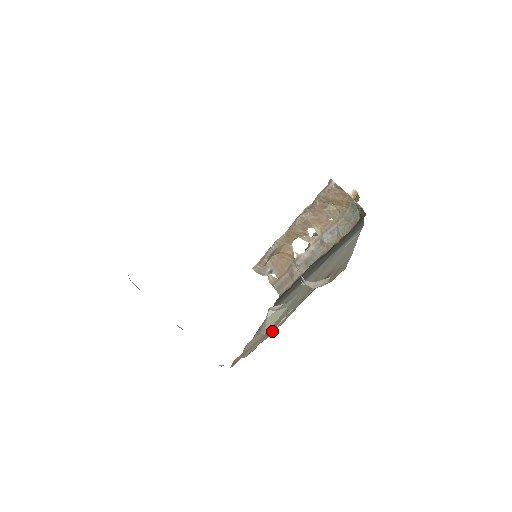
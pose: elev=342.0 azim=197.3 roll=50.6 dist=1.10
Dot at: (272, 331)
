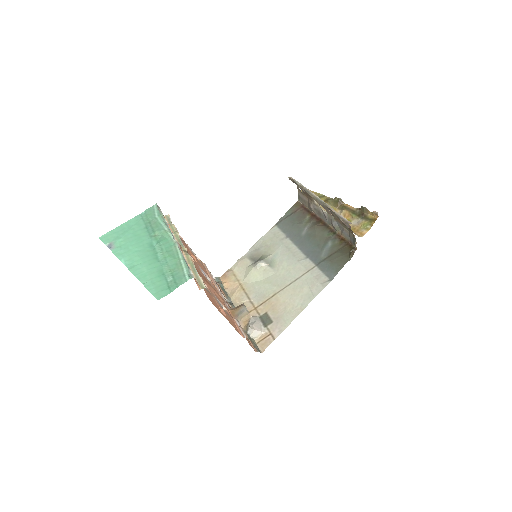
Dot at: (239, 301)
